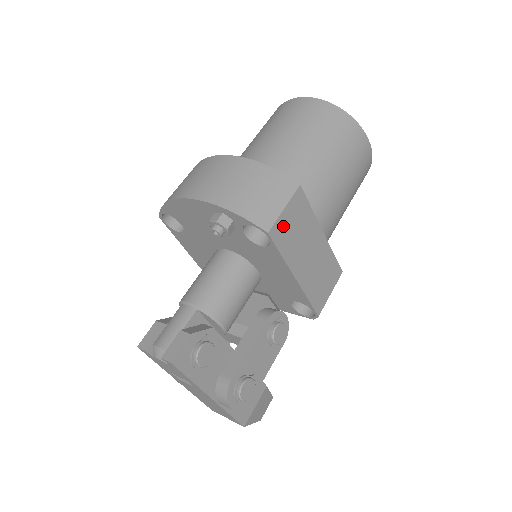
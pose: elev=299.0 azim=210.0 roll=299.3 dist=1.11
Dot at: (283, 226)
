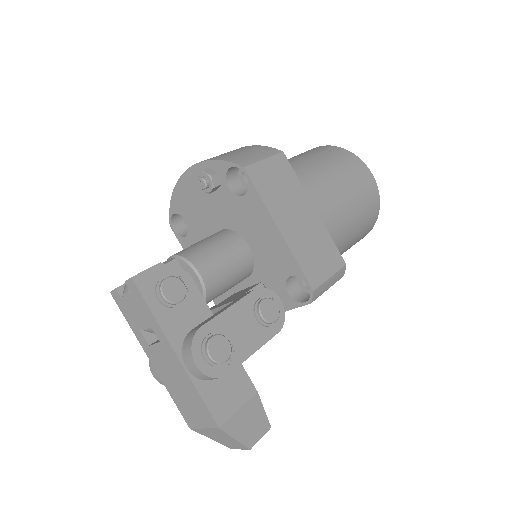
Dot at: (263, 173)
